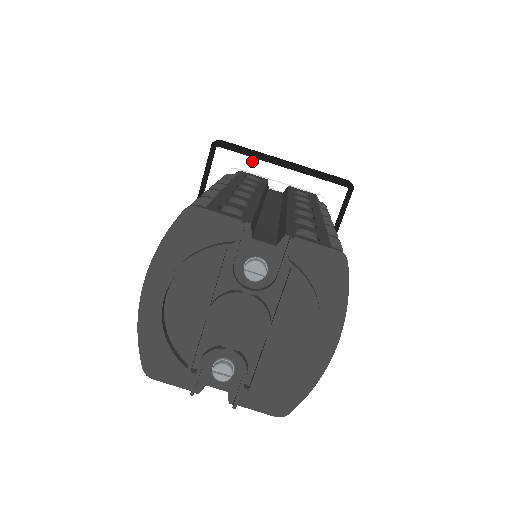
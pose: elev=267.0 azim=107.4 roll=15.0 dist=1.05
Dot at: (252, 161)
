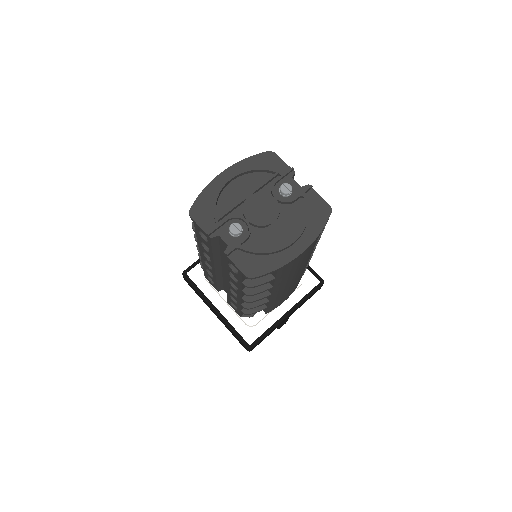
Dot at: occluded
